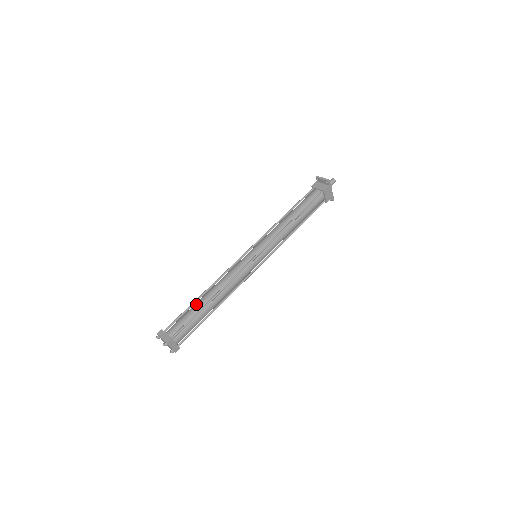
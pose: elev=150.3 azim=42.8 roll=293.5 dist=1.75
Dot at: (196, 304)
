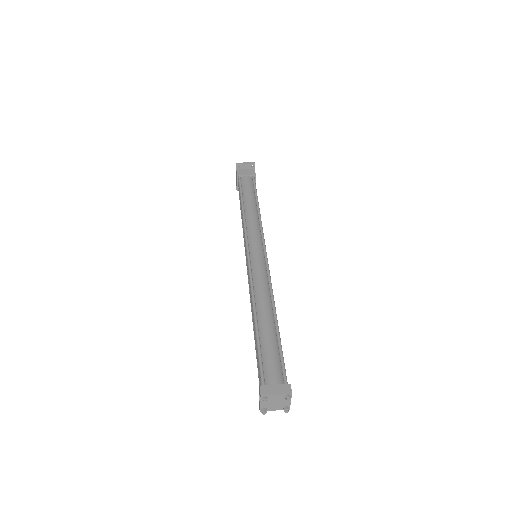
Dot at: (264, 331)
